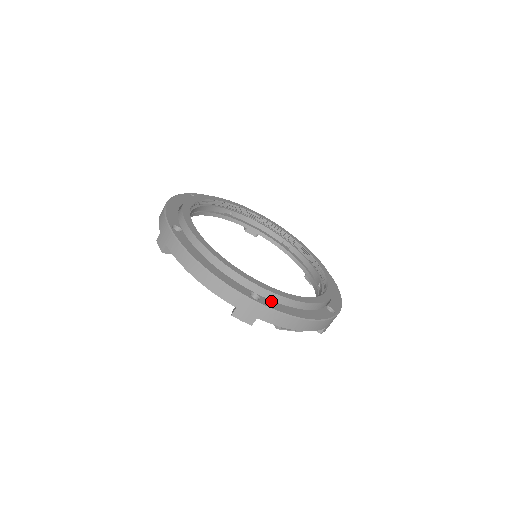
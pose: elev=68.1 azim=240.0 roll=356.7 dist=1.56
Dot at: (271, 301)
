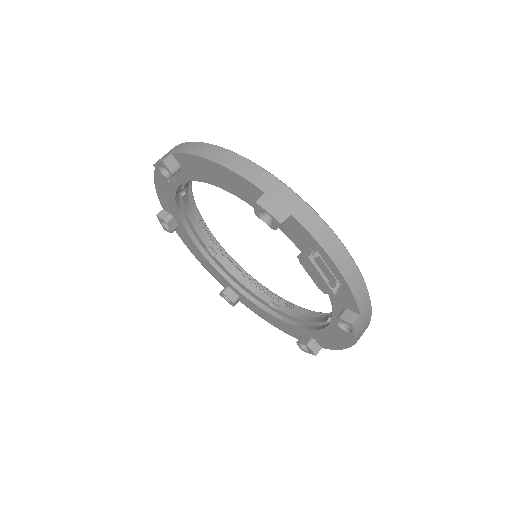
Dot at: occluded
